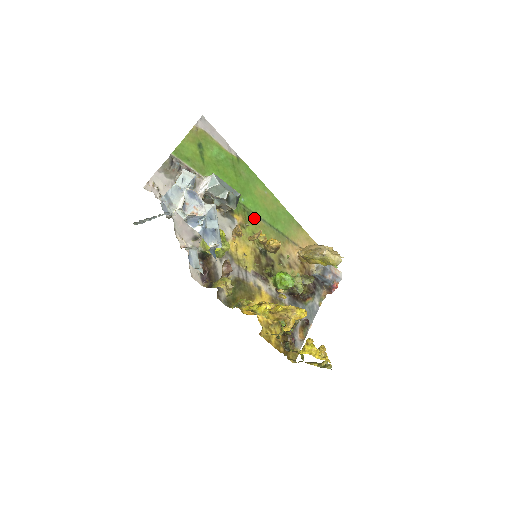
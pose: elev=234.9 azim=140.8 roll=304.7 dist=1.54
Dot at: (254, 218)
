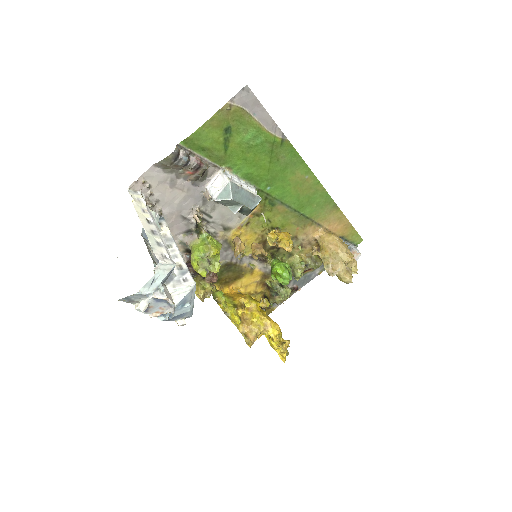
Dot at: (276, 205)
